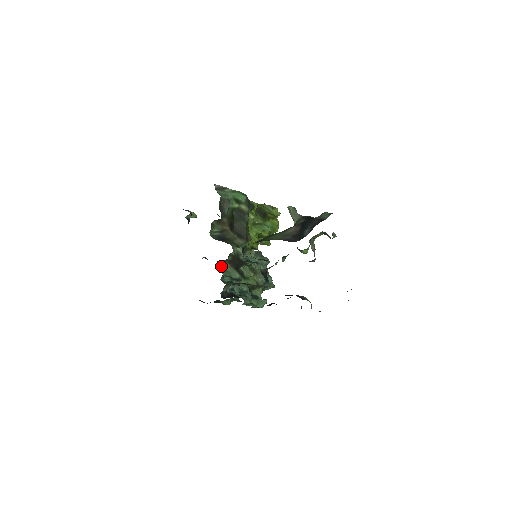
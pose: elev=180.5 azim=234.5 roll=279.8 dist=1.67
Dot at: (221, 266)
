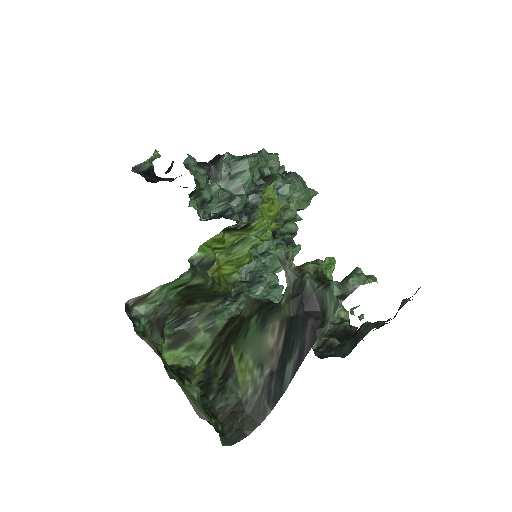
Dot at: occluded
